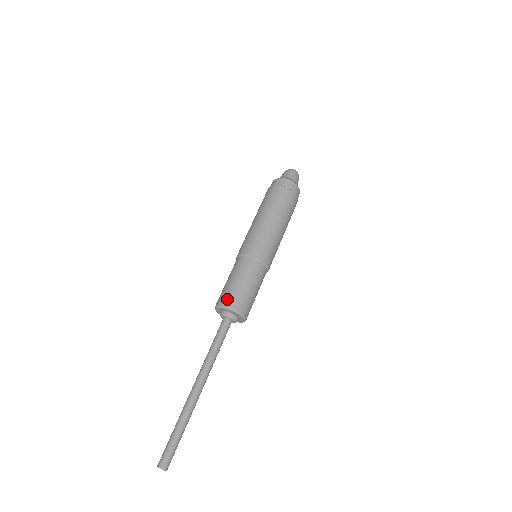
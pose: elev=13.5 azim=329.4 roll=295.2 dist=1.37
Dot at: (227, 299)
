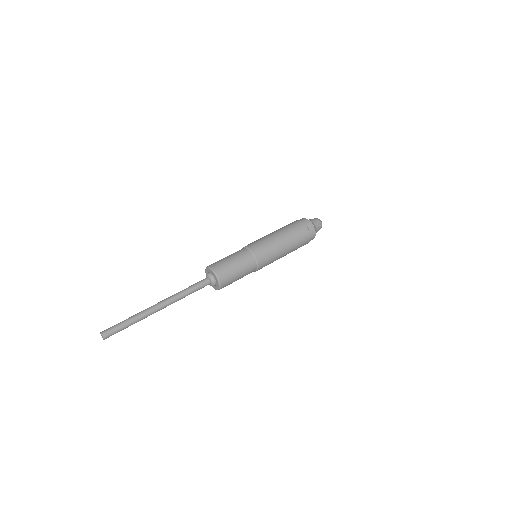
Dot at: occluded
